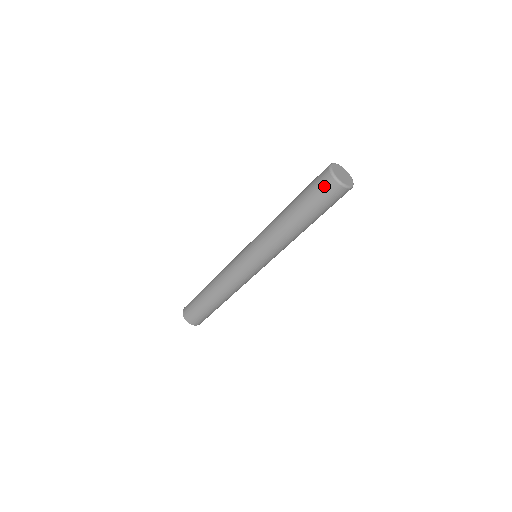
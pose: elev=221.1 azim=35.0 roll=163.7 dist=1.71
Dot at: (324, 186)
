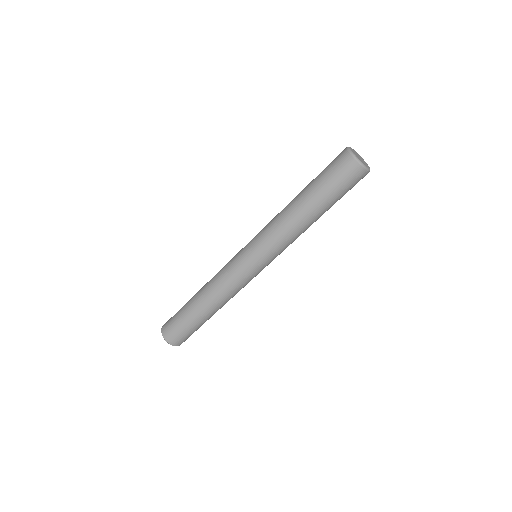
Dot at: (337, 159)
